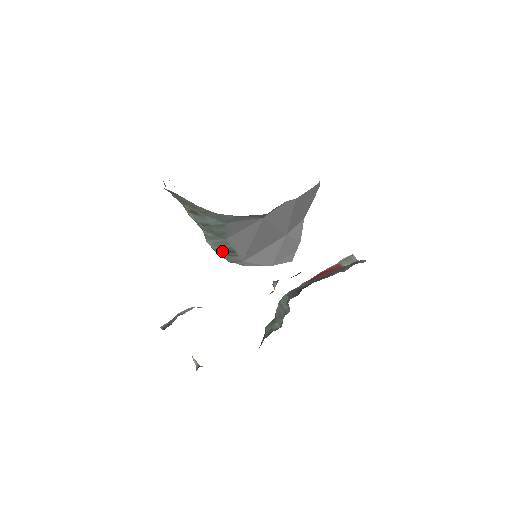
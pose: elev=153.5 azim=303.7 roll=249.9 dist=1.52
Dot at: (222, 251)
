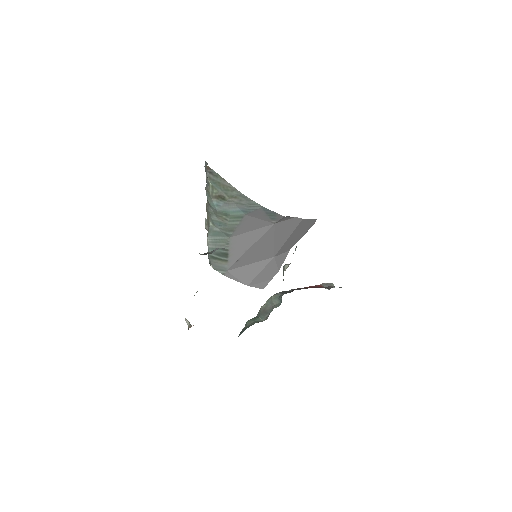
Dot at: (216, 252)
